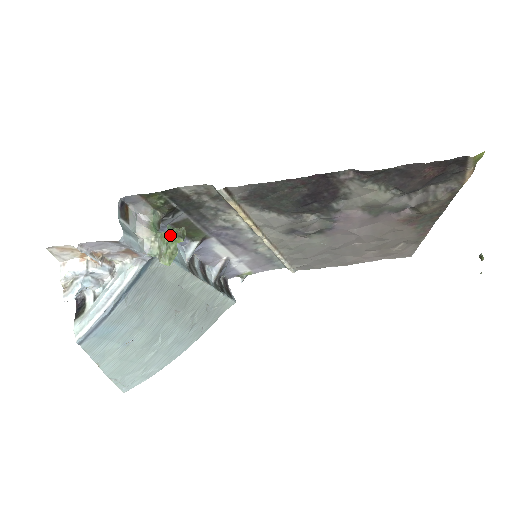
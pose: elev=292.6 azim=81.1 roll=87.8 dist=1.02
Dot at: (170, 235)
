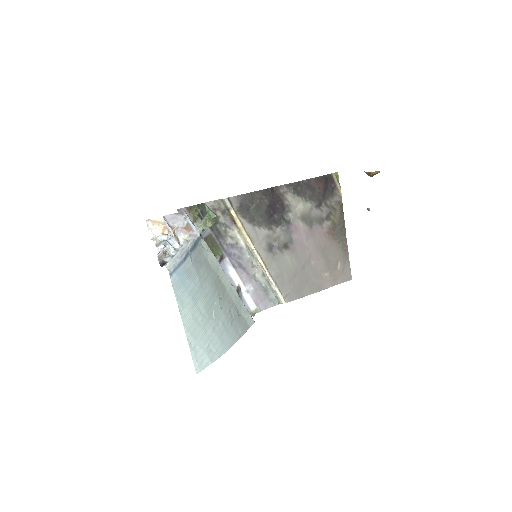
Dot at: (208, 213)
